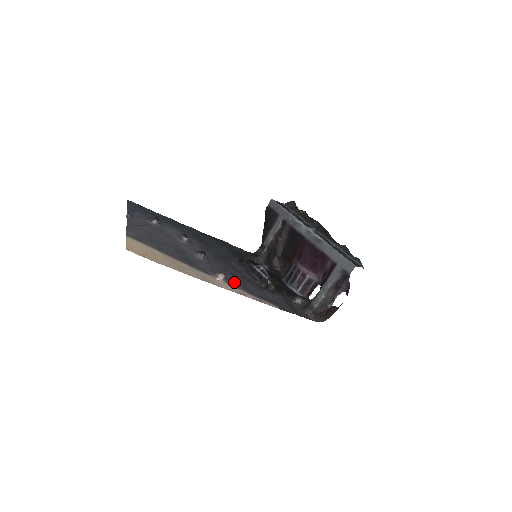
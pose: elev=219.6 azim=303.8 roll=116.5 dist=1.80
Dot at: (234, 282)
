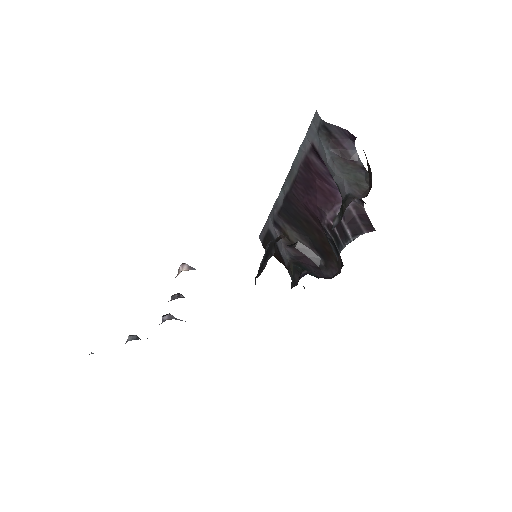
Dot at: occluded
